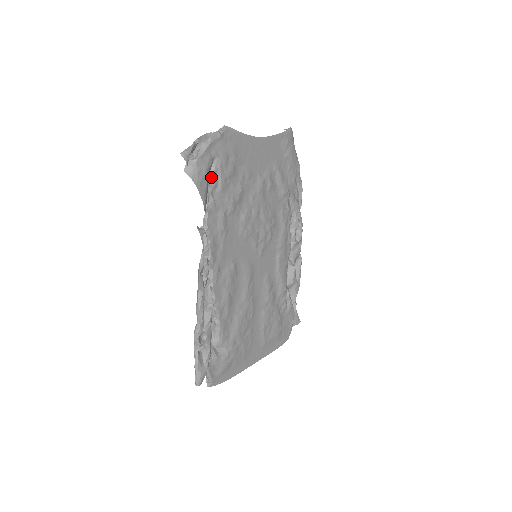
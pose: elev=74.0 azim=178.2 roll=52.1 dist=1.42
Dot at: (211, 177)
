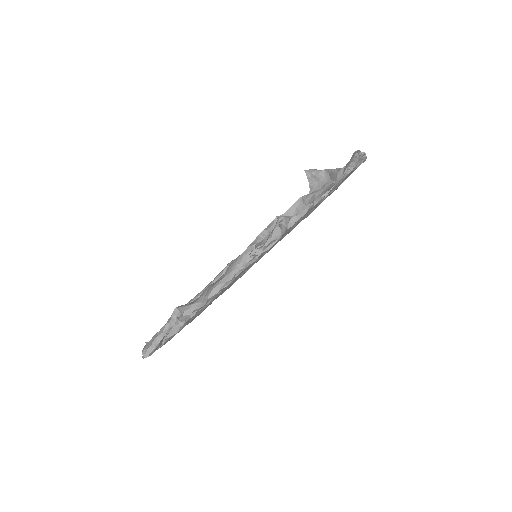
Dot at: occluded
